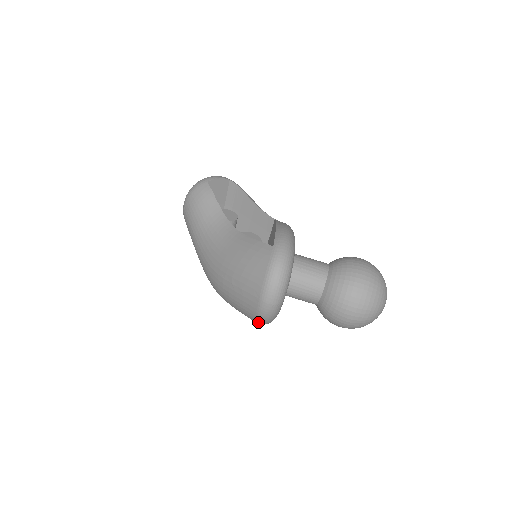
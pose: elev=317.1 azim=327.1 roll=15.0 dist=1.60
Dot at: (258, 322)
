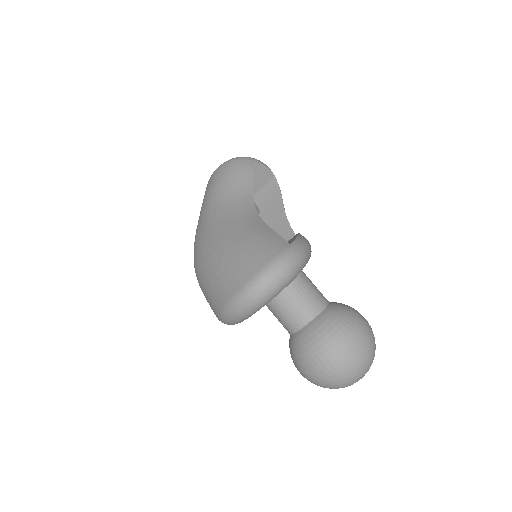
Dot at: (221, 314)
